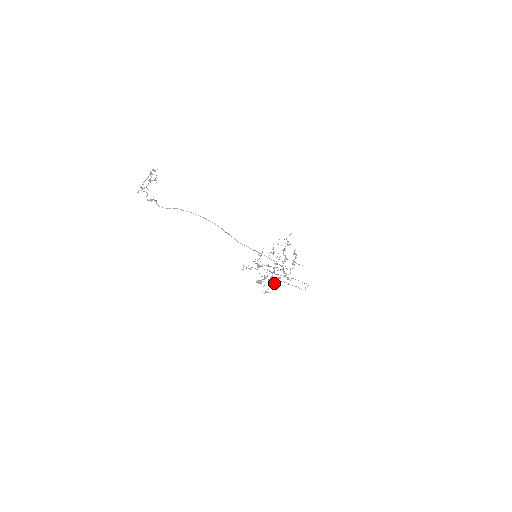
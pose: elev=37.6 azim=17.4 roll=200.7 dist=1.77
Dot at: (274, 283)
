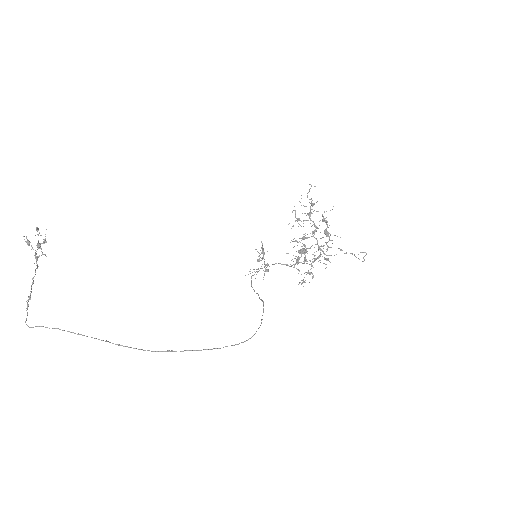
Dot at: (308, 270)
